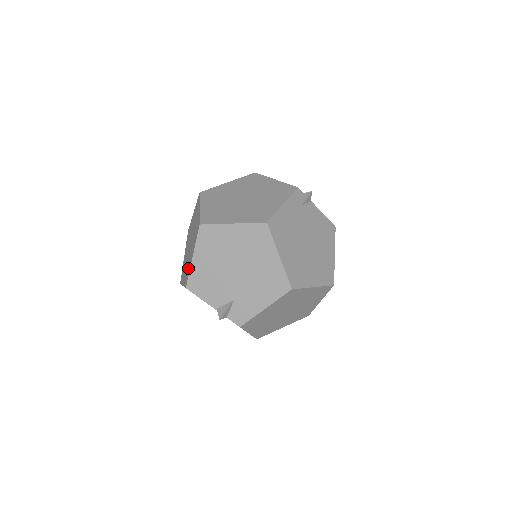
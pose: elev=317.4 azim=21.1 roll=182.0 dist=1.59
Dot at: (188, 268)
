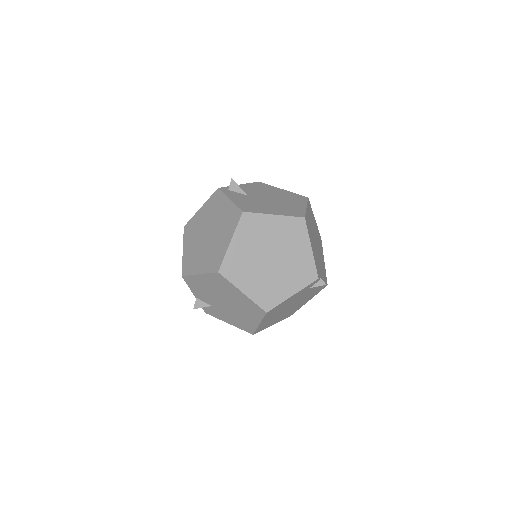
Dot at: (192, 263)
